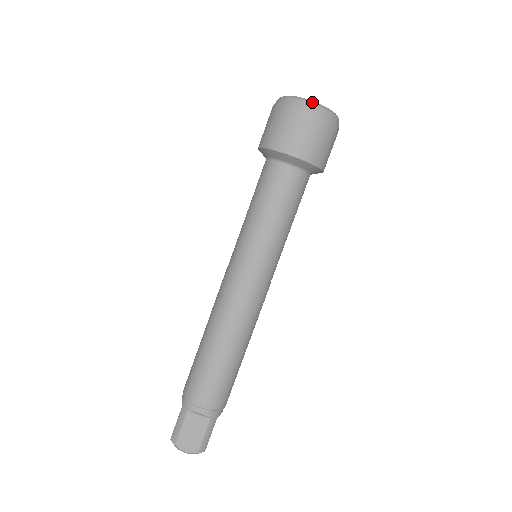
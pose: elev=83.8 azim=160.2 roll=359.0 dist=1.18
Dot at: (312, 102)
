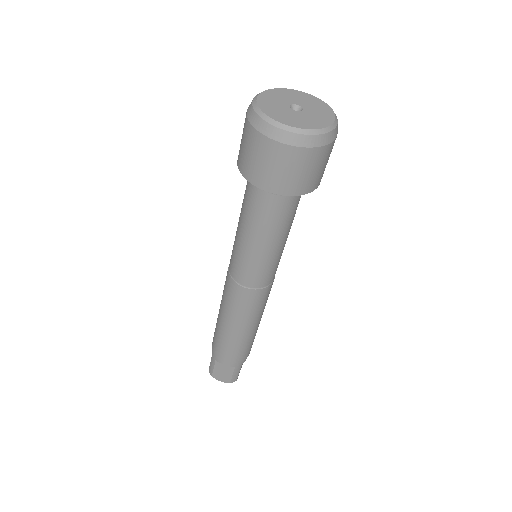
Dot at: (285, 128)
